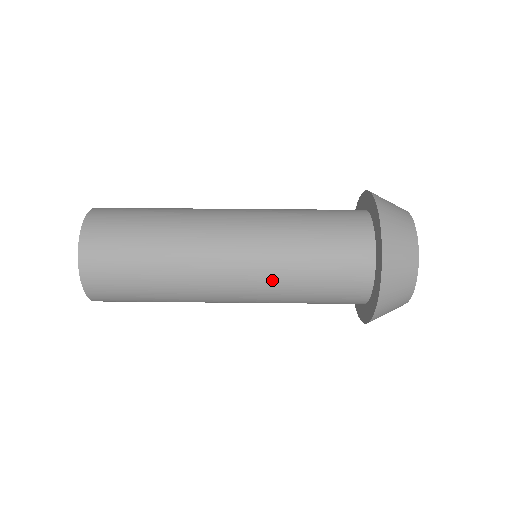
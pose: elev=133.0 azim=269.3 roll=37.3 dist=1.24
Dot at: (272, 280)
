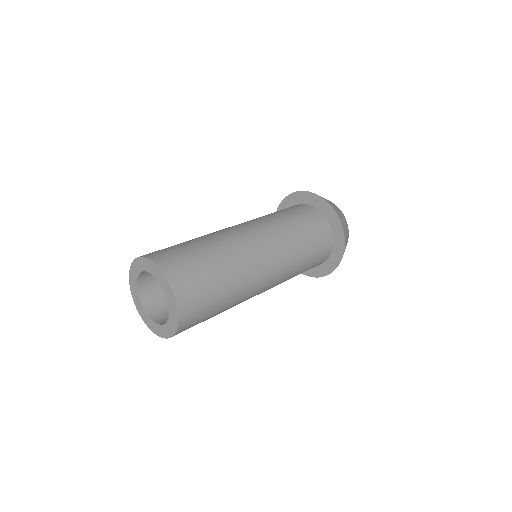
Dot at: (270, 223)
